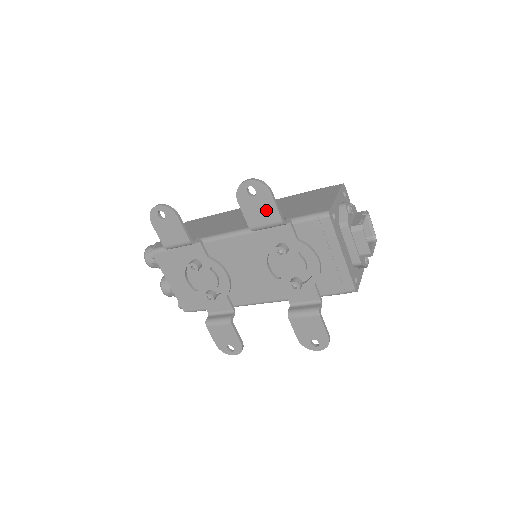
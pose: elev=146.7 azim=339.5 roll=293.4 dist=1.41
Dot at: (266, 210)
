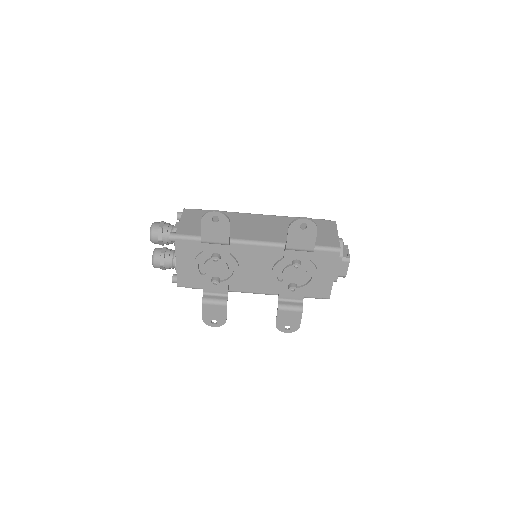
Dot at: (307, 240)
